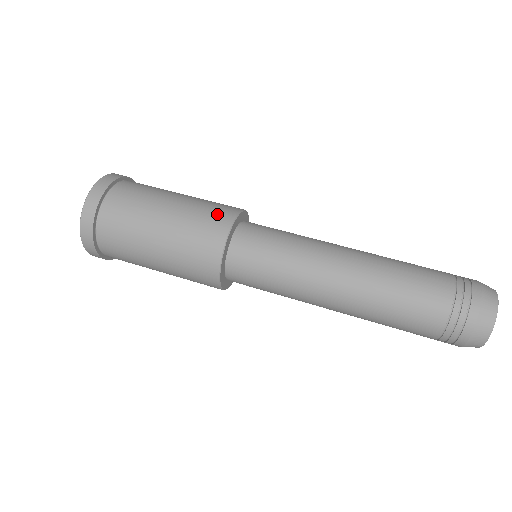
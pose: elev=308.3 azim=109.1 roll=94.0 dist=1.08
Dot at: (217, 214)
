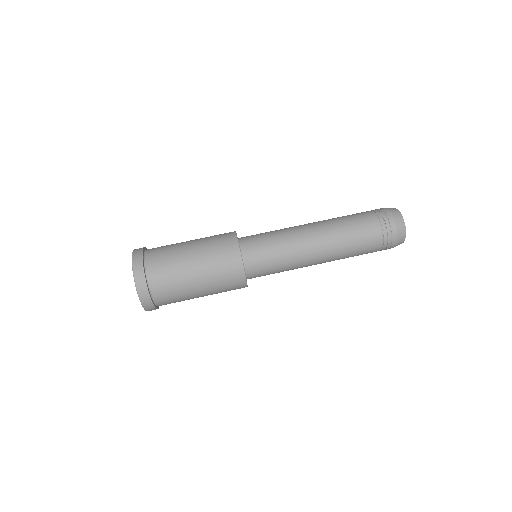
Dot at: (223, 234)
